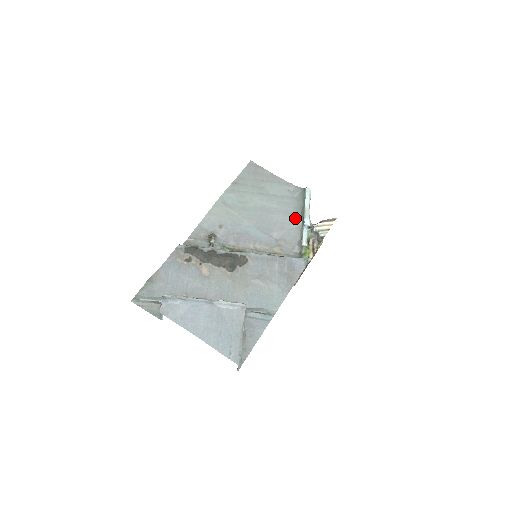
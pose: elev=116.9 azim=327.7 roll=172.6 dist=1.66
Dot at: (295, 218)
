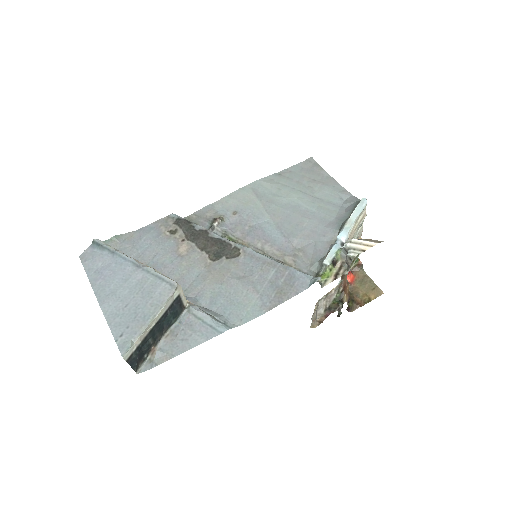
Dot at: (331, 229)
